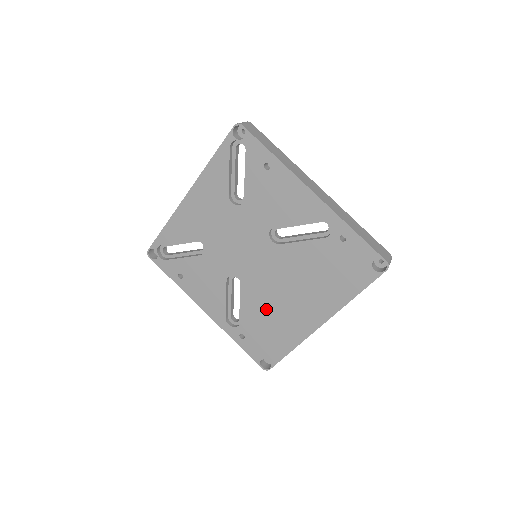
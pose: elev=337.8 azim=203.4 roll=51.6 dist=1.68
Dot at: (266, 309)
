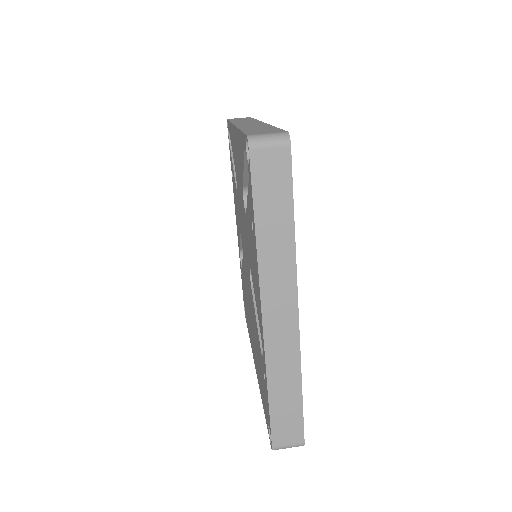
Dot at: (246, 294)
